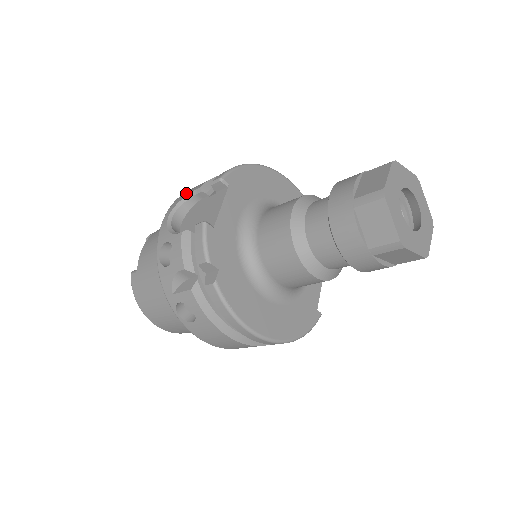
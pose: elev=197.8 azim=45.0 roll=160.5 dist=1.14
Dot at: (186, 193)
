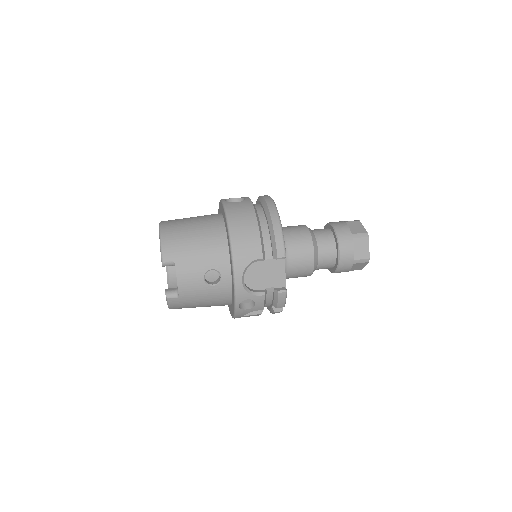
Dot at: (245, 258)
